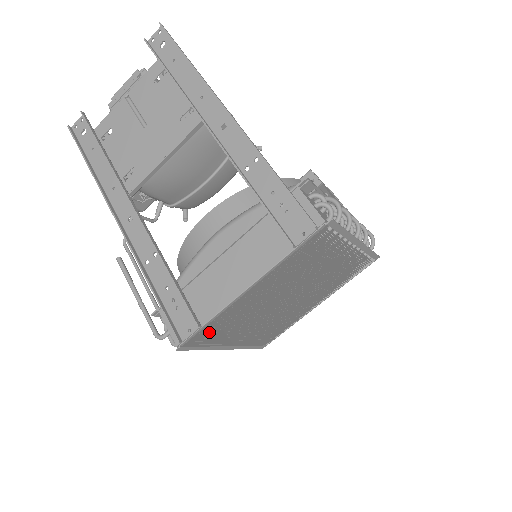
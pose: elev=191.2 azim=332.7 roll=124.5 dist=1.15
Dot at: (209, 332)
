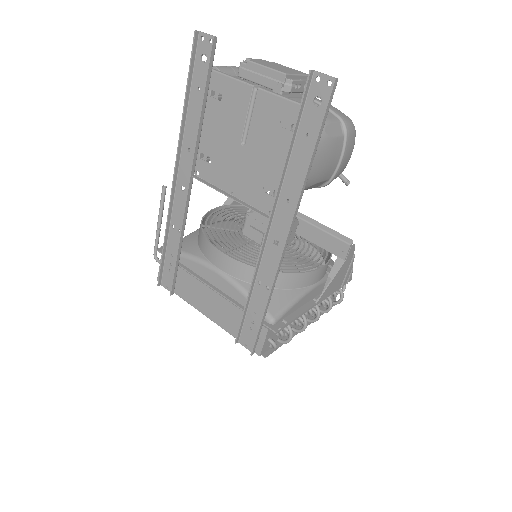
Dot at: occluded
